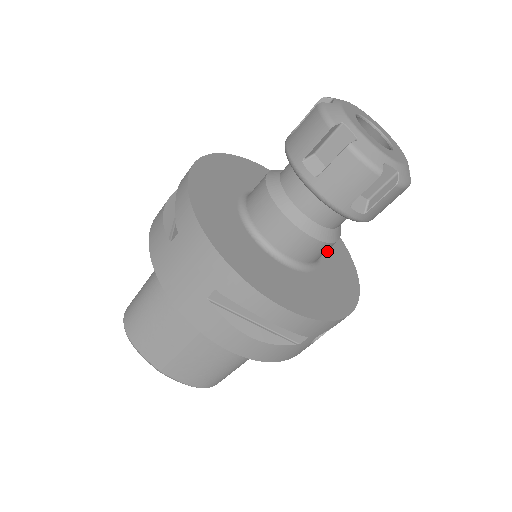
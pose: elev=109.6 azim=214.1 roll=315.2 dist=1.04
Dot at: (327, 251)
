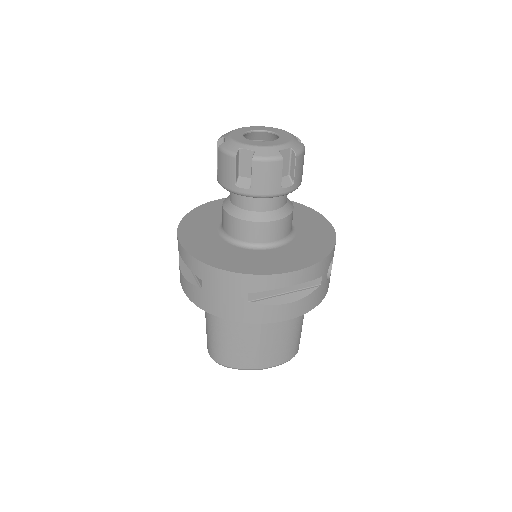
Dot at: (294, 218)
